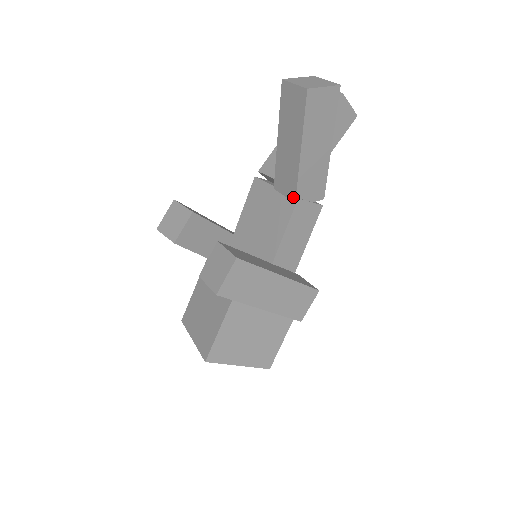
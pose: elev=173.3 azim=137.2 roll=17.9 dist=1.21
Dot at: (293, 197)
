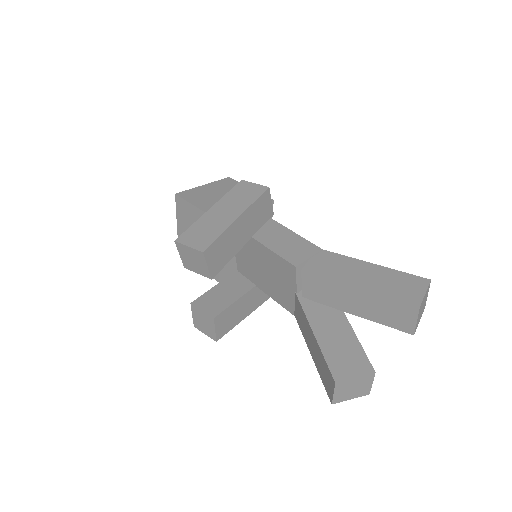
Dot at: (296, 317)
